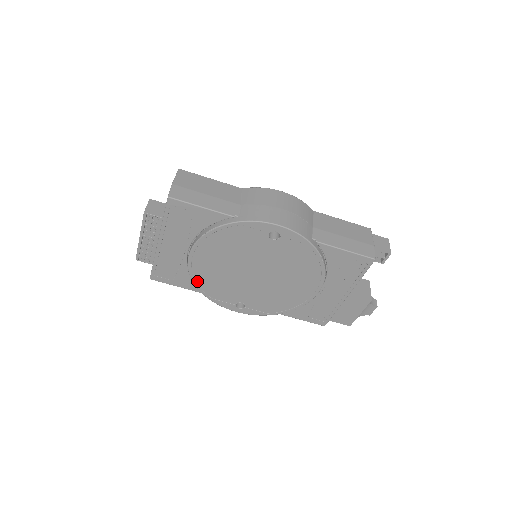
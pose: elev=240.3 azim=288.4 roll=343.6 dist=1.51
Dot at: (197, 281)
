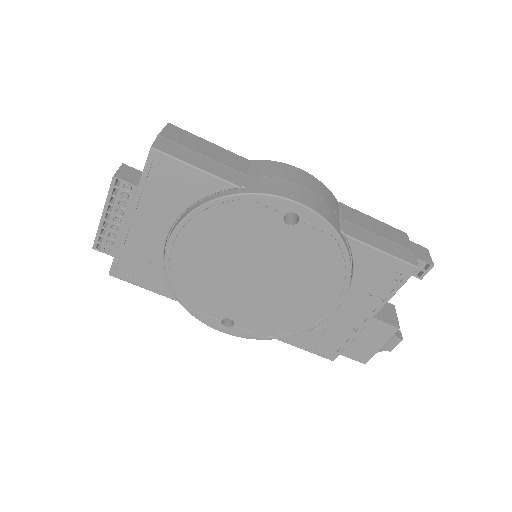
Dot at: (174, 281)
